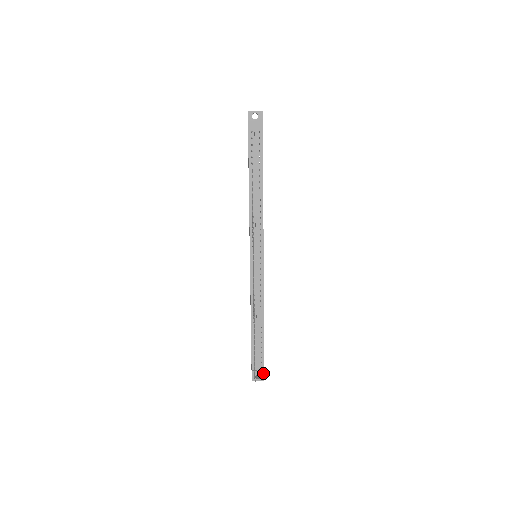
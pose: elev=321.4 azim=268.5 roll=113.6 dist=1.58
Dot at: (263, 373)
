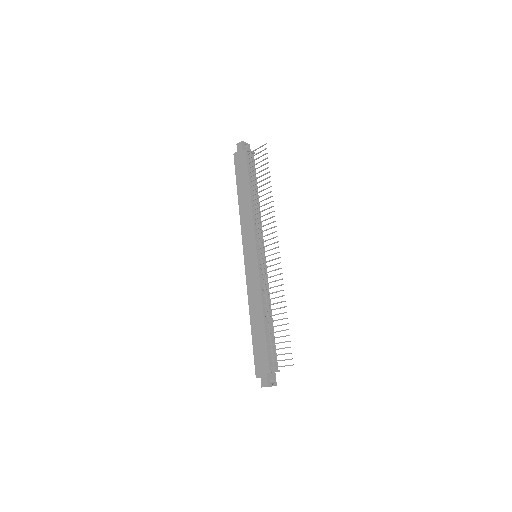
Dot at: (275, 377)
